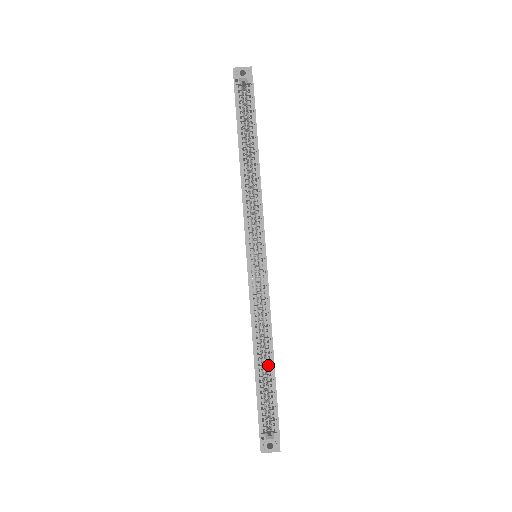
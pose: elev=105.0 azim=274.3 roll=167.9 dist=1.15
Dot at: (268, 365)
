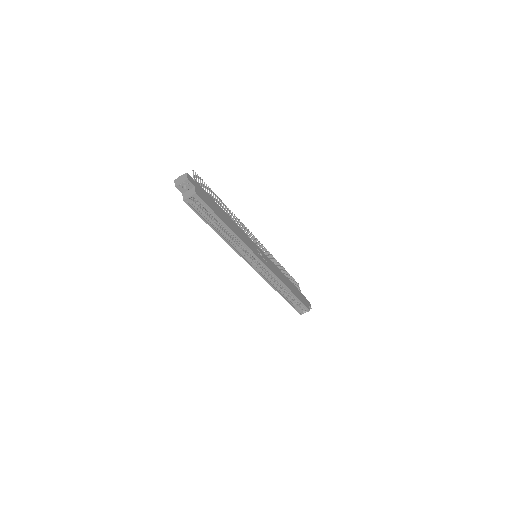
Dot at: (290, 294)
